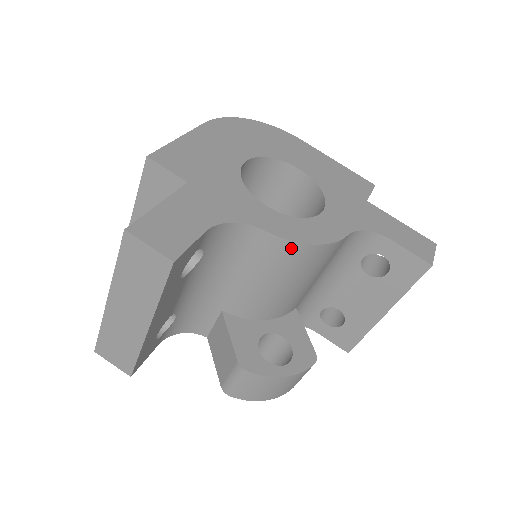
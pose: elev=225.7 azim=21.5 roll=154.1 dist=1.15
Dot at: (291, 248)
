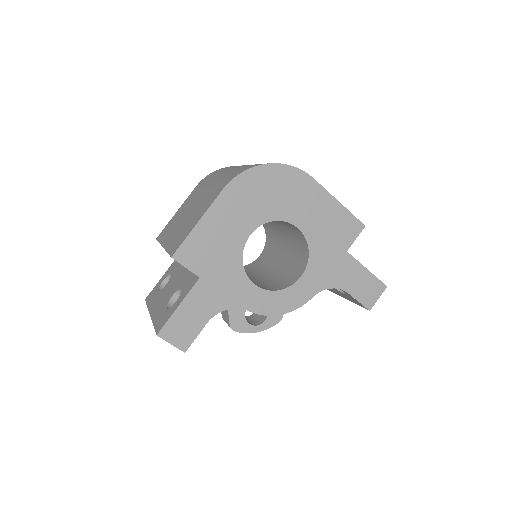
Dot at: occluded
